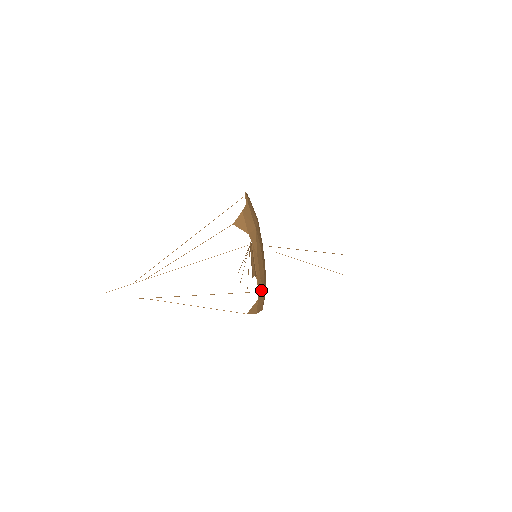
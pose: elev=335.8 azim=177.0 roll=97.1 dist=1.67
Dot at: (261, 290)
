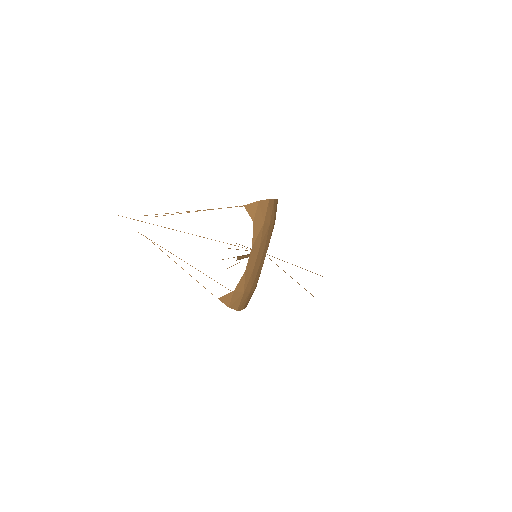
Dot at: (242, 284)
